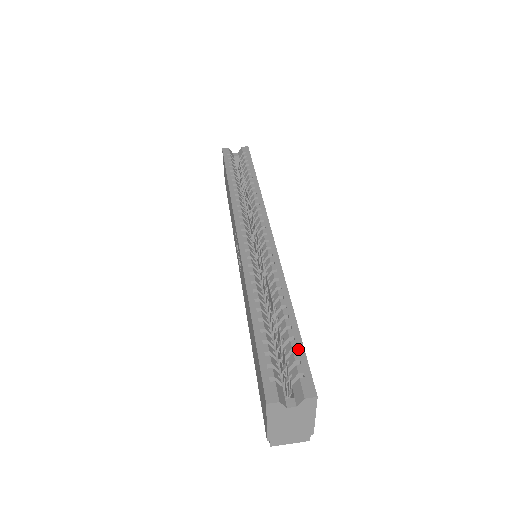
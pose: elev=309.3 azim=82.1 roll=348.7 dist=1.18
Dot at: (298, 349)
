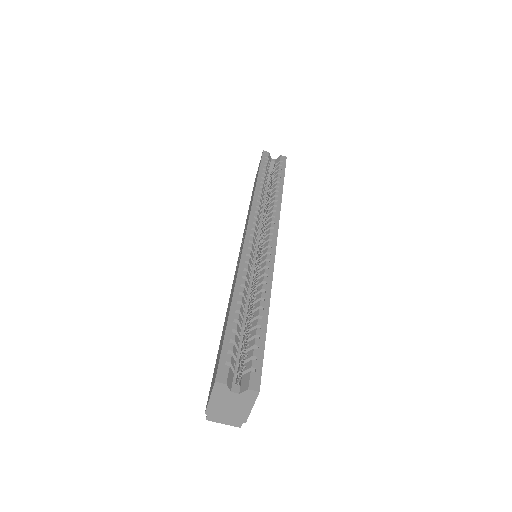
Dot at: (259, 347)
